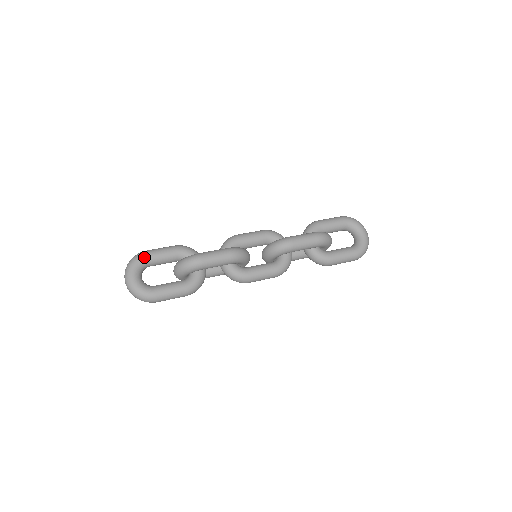
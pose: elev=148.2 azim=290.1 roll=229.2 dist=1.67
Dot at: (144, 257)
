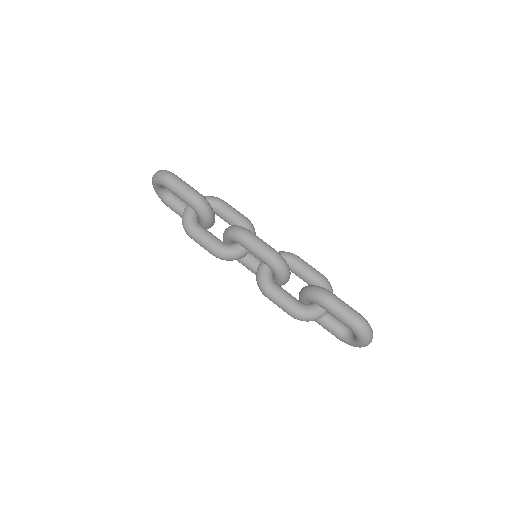
Dot at: (163, 185)
